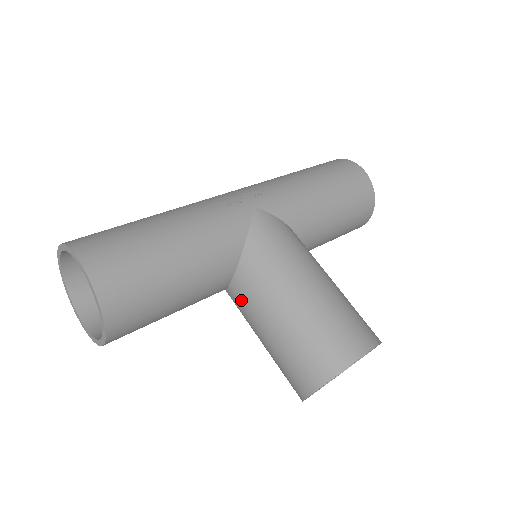
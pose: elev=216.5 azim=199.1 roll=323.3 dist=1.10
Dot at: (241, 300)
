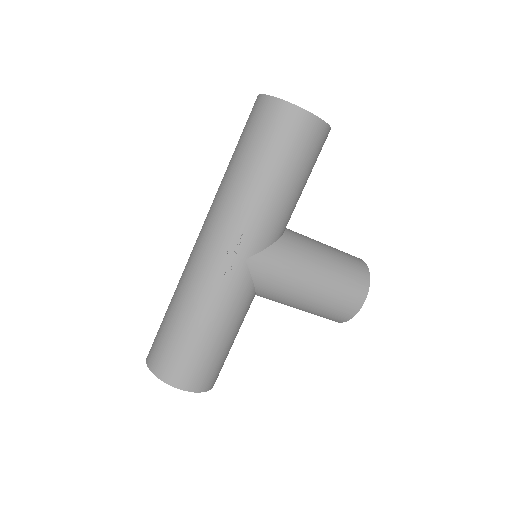
Dot at: occluded
